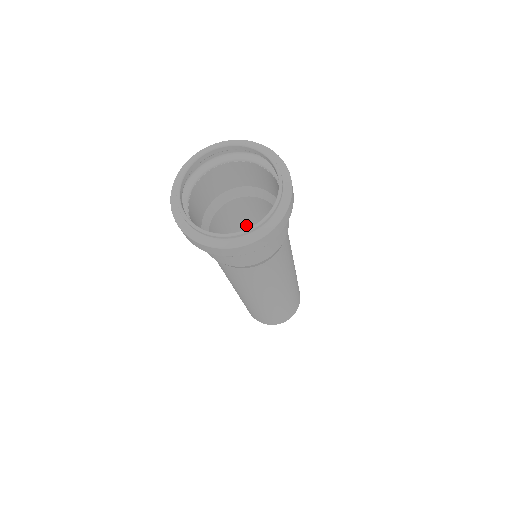
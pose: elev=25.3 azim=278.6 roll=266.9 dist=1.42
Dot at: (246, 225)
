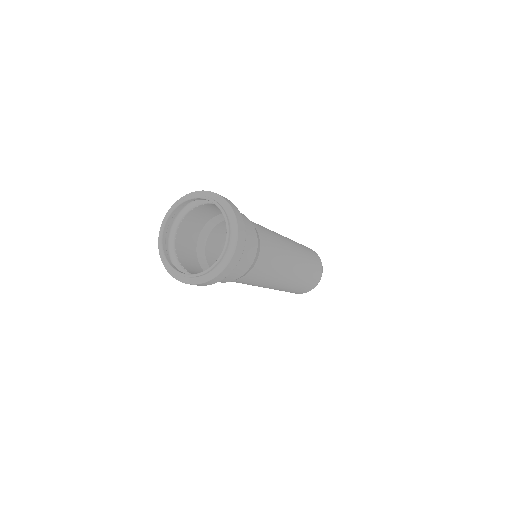
Dot at: occluded
